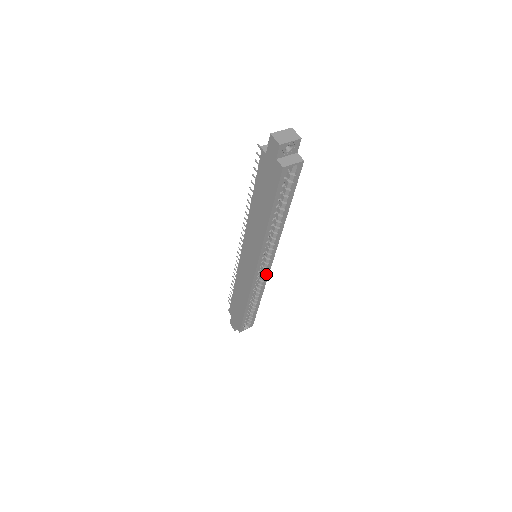
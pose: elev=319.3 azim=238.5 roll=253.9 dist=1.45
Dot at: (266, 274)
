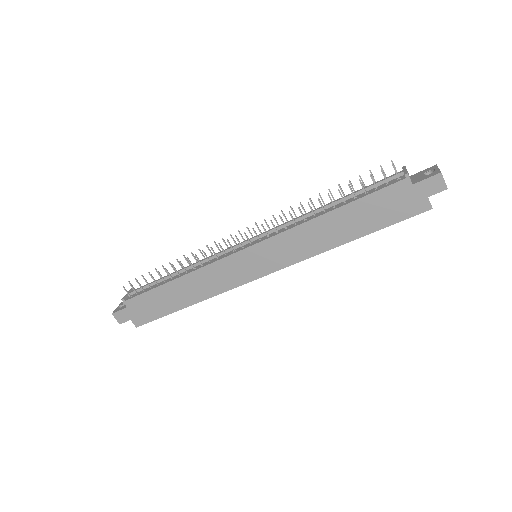
Dot at: occluded
